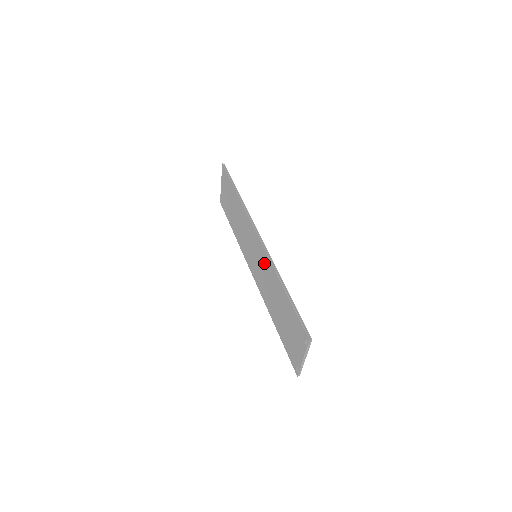
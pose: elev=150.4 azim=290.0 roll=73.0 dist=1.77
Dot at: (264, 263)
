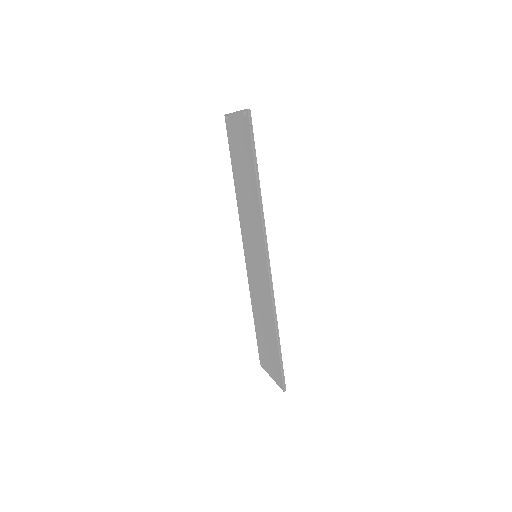
Dot at: (264, 285)
